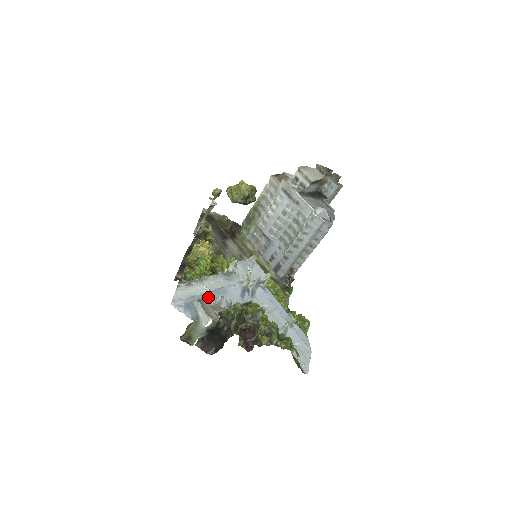
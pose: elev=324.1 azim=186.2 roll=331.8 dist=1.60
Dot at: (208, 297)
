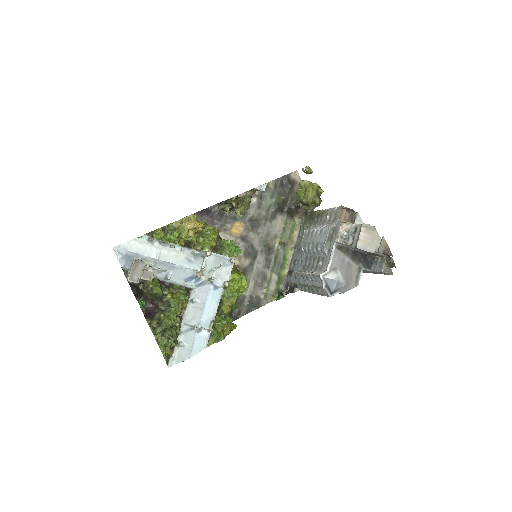
Dot at: (152, 262)
